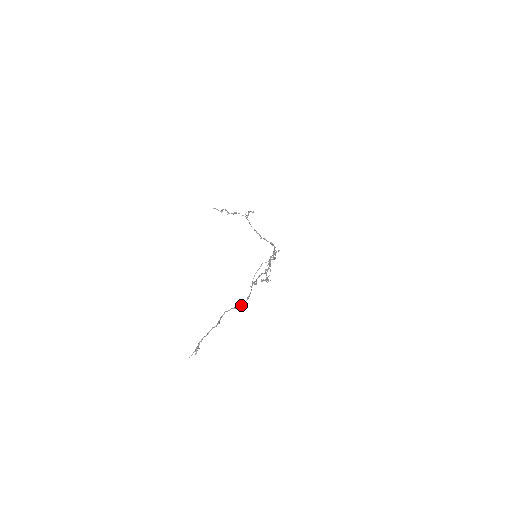
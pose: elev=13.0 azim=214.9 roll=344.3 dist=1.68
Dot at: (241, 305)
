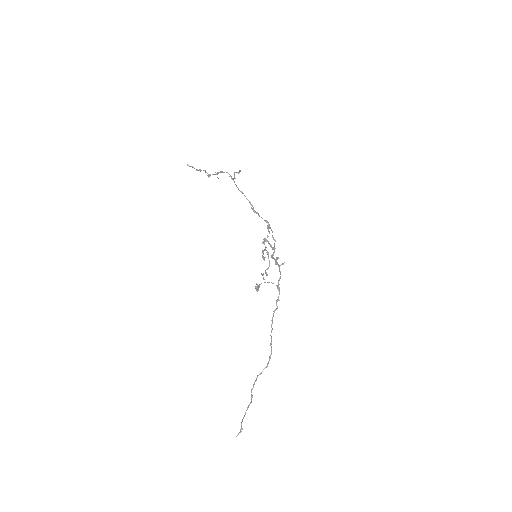
Dot at: (265, 367)
